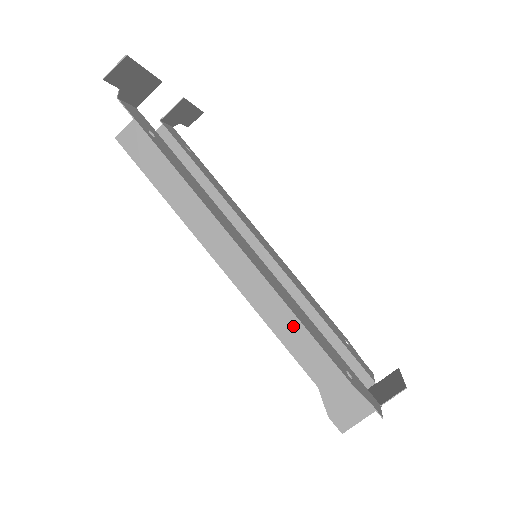
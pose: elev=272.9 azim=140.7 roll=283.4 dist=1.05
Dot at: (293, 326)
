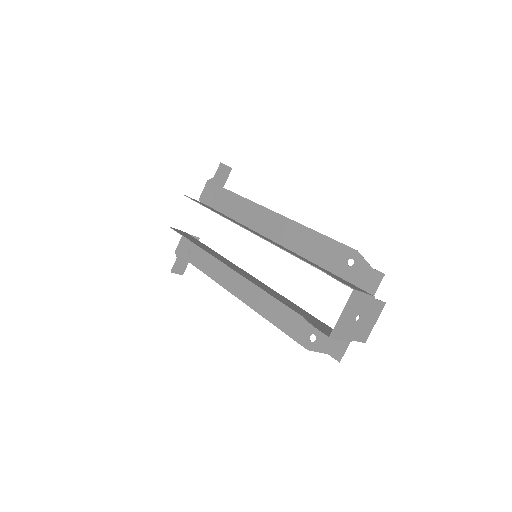
Dot at: (298, 256)
